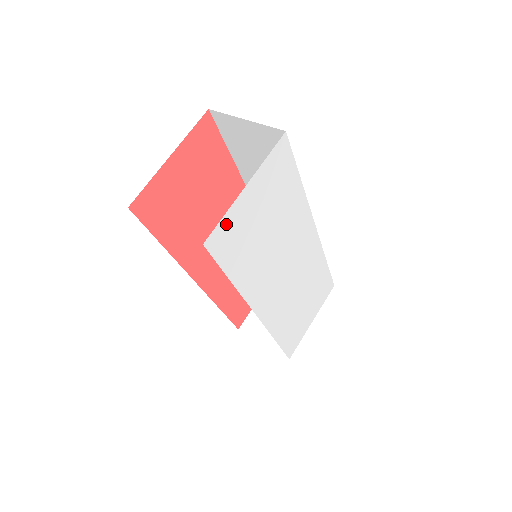
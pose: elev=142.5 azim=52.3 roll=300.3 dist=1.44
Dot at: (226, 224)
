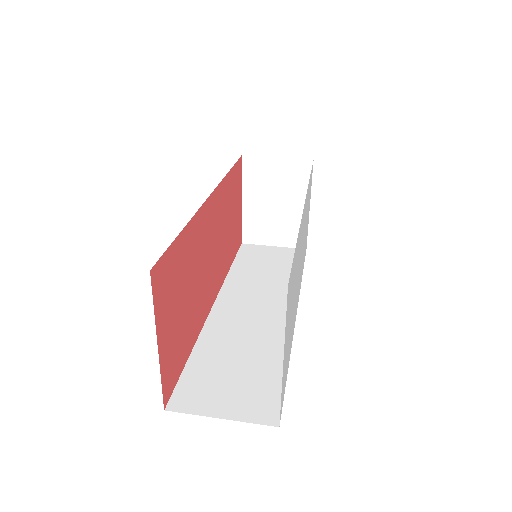
Dot at: (282, 391)
